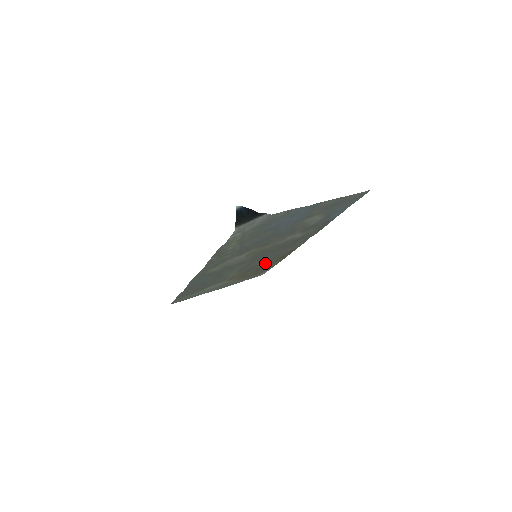
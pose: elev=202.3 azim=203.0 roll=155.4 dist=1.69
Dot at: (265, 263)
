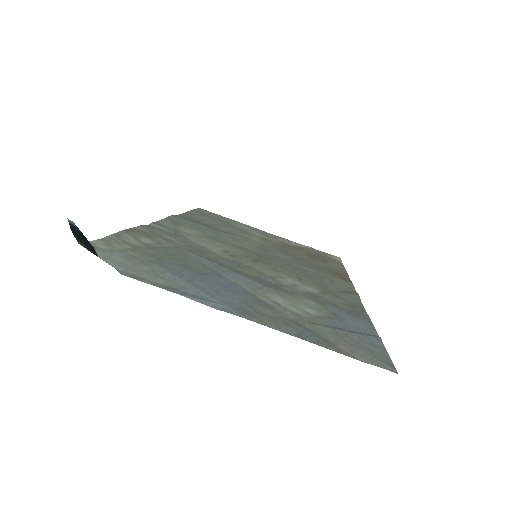
Dot at: (309, 260)
